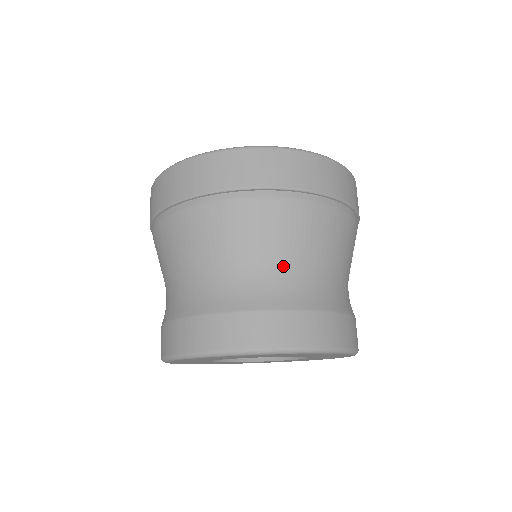
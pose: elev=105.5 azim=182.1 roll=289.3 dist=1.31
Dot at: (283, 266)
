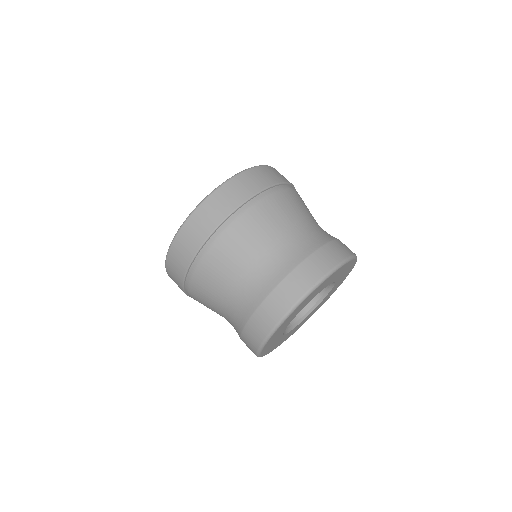
Dot at: (287, 236)
